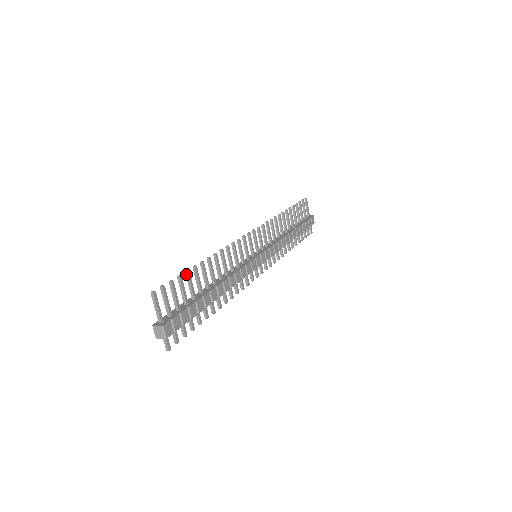
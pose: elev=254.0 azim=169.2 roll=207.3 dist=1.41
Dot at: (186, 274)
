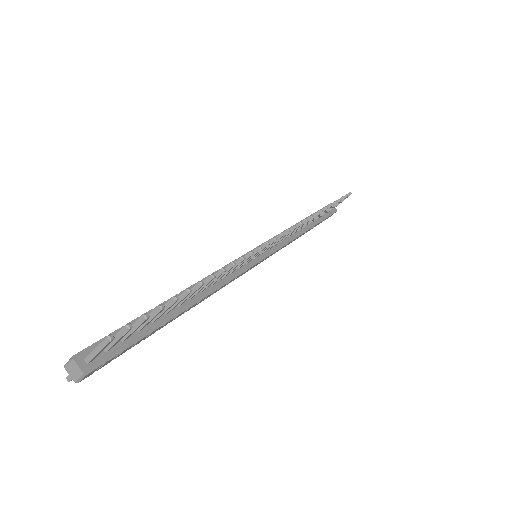
Dot at: (172, 300)
